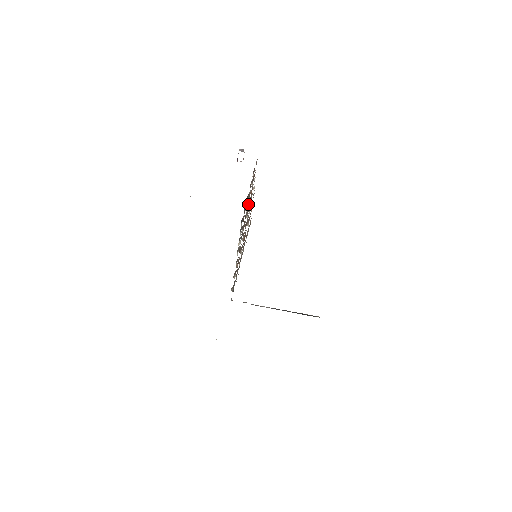
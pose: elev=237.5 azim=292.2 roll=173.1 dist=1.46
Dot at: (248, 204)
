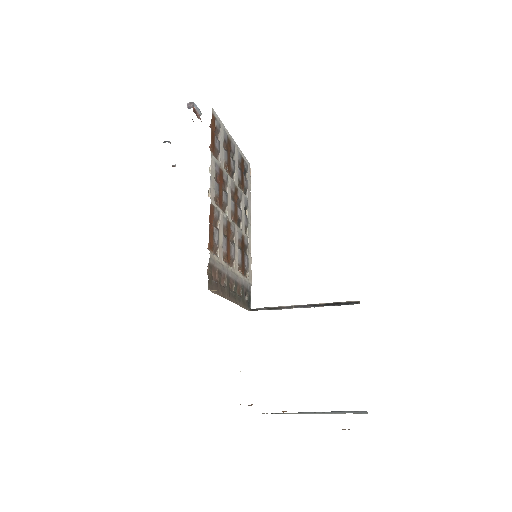
Dot at: (226, 185)
